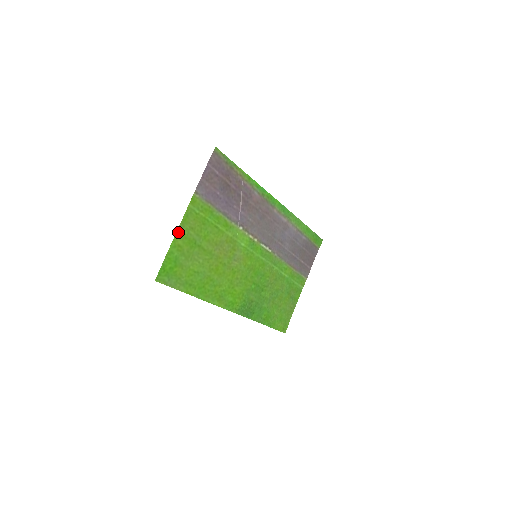
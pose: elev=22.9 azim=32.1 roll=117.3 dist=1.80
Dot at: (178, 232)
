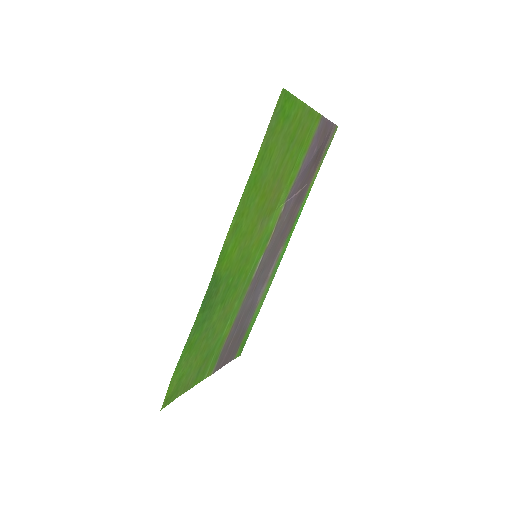
Dot at: (306, 107)
